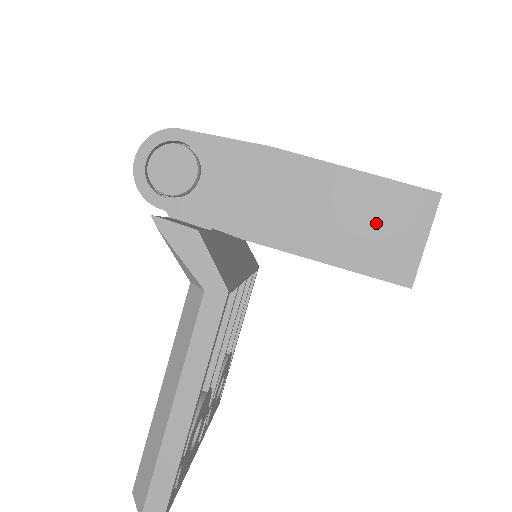
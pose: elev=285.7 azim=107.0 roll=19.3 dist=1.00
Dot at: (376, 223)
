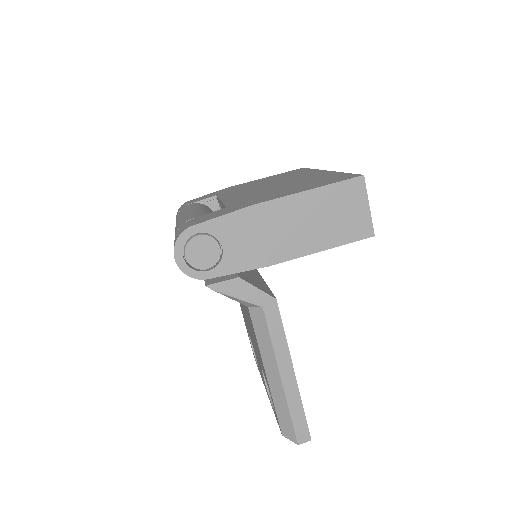
Dot at: (337, 213)
